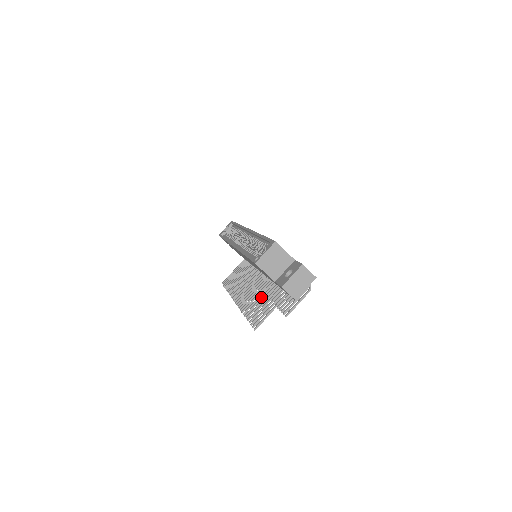
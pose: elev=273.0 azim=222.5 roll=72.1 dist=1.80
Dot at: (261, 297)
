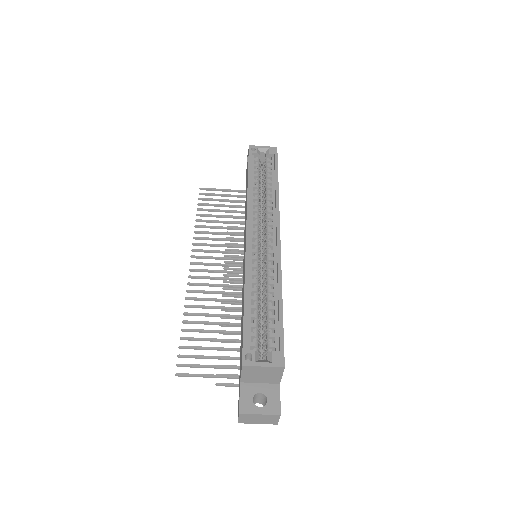
Dot at: (216, 323)
